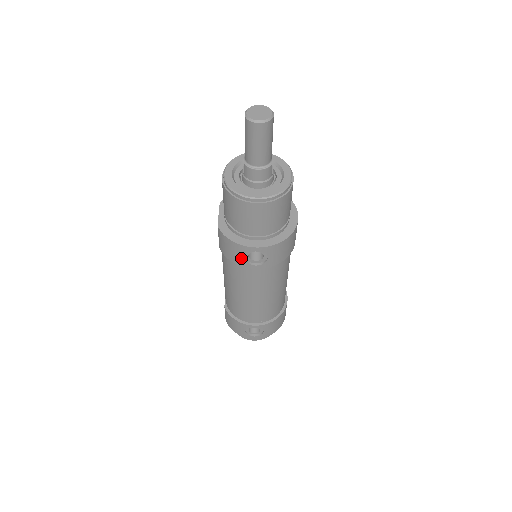
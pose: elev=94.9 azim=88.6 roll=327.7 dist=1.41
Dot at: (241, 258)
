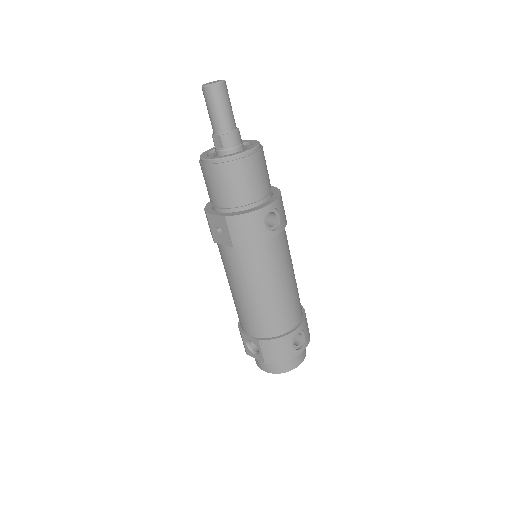
Dot at: (262, 229)
